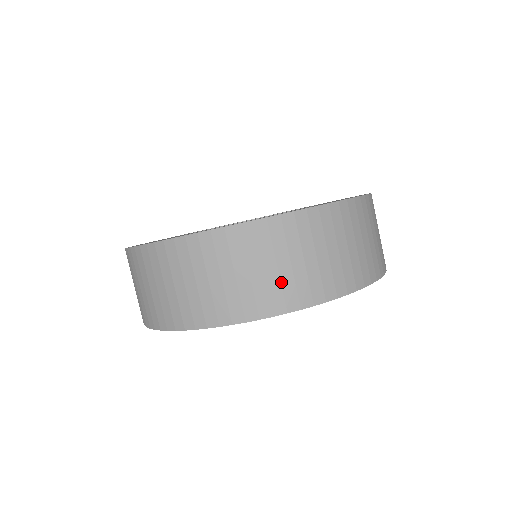
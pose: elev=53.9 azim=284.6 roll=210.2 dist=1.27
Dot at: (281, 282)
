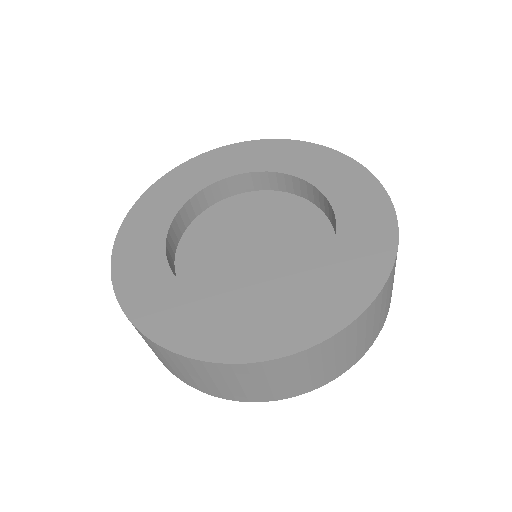
Dot at: (298, 383)
